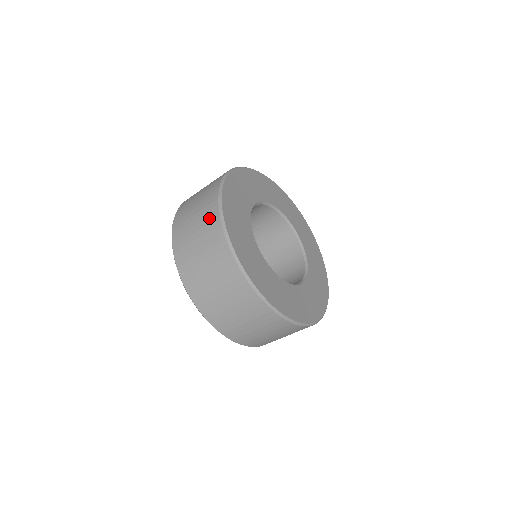
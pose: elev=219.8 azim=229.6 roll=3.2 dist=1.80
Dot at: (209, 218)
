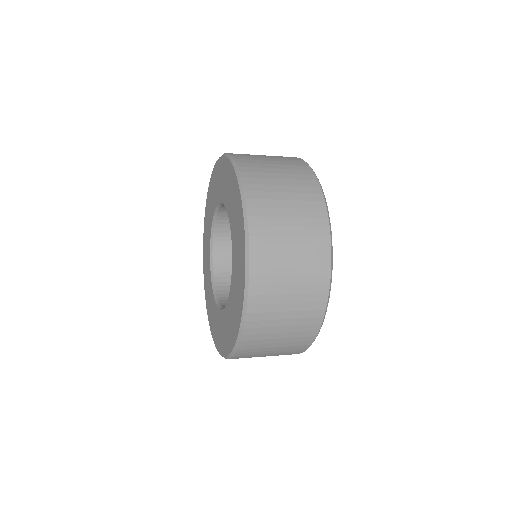
Dot at: (311, 312)
